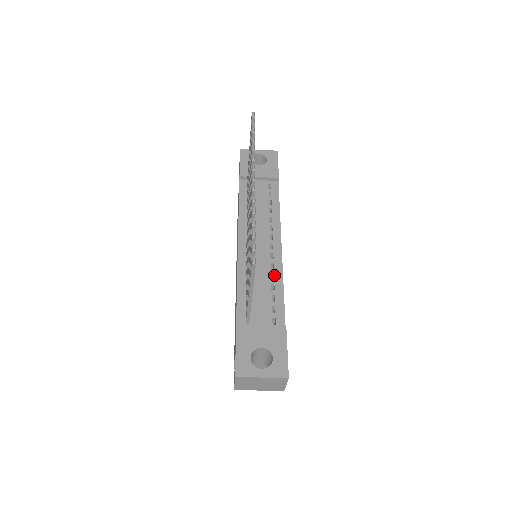
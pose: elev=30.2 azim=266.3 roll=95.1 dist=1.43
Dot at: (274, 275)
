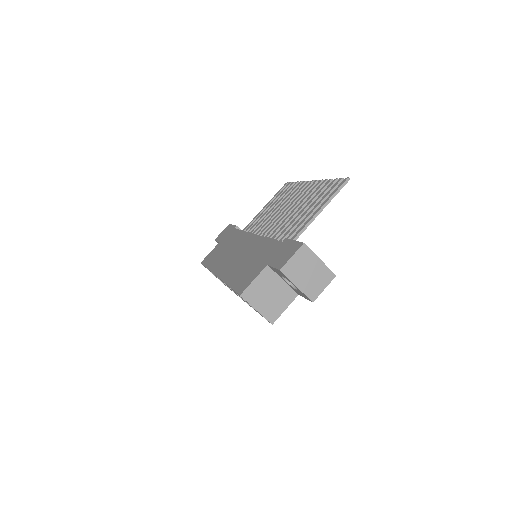
Dot at: occluded
